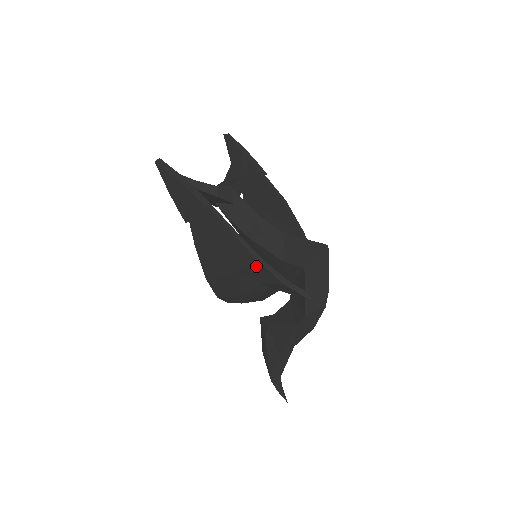
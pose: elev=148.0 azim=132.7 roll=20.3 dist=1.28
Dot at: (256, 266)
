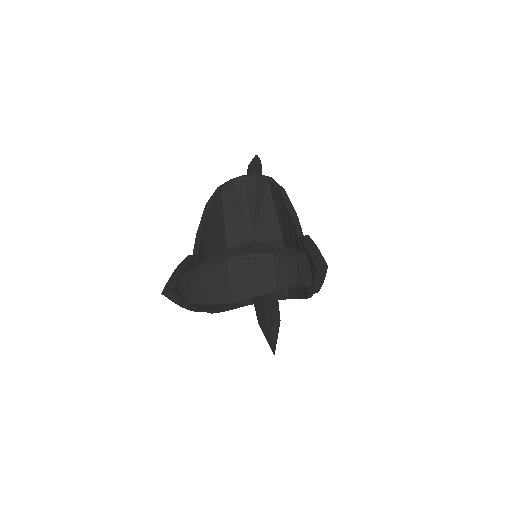
Dot at: occluded
